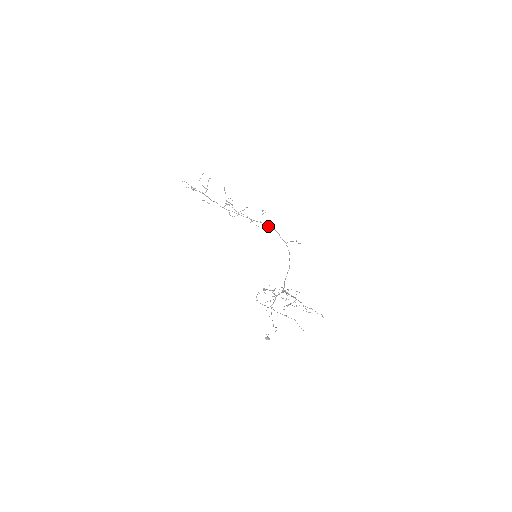
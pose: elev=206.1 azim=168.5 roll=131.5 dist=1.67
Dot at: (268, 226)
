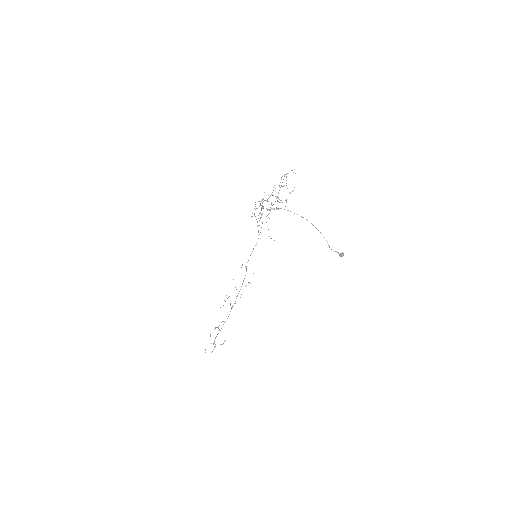
Dot at: occluded
